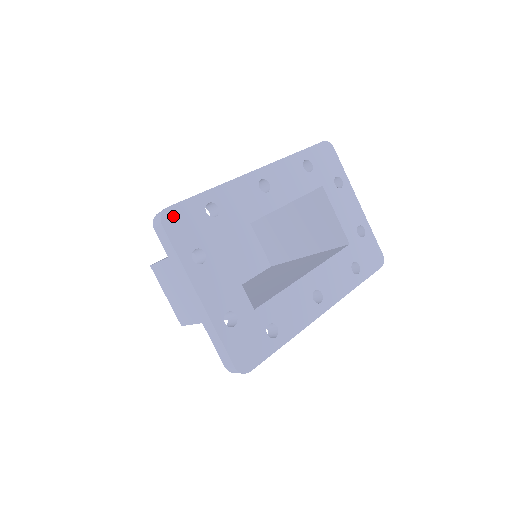
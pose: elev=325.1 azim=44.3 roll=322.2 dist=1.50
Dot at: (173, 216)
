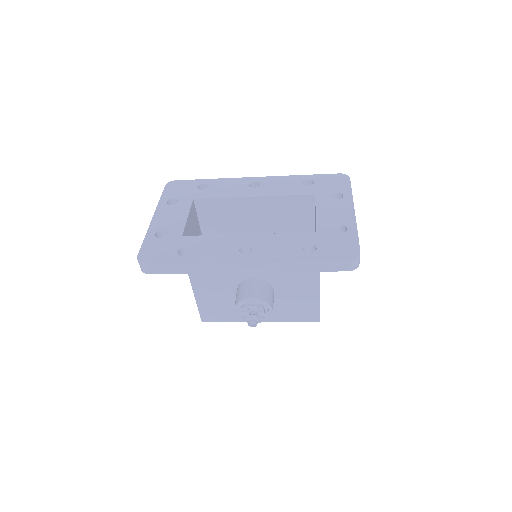
Dot at: (175, 184)
